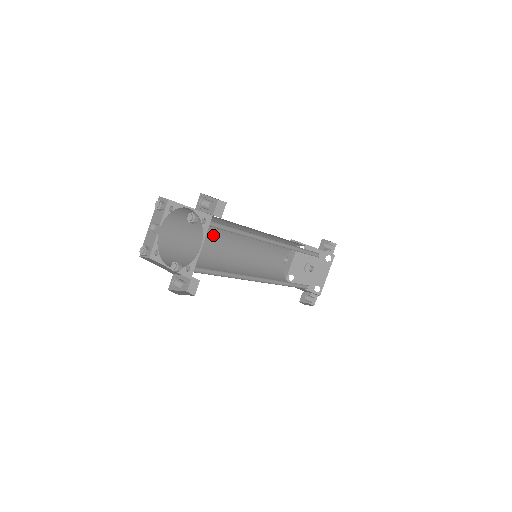
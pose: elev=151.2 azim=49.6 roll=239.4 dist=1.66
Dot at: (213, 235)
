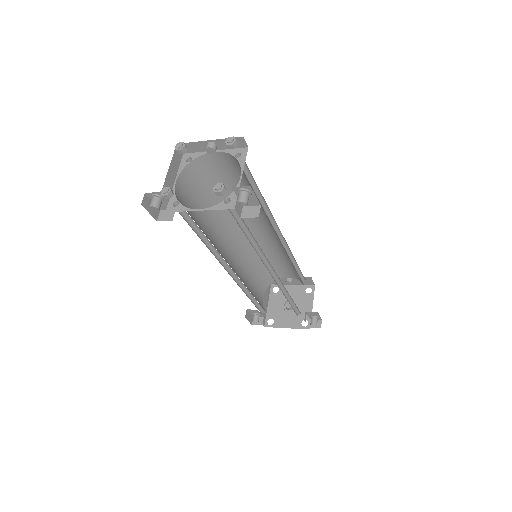
Dot at: occluded
